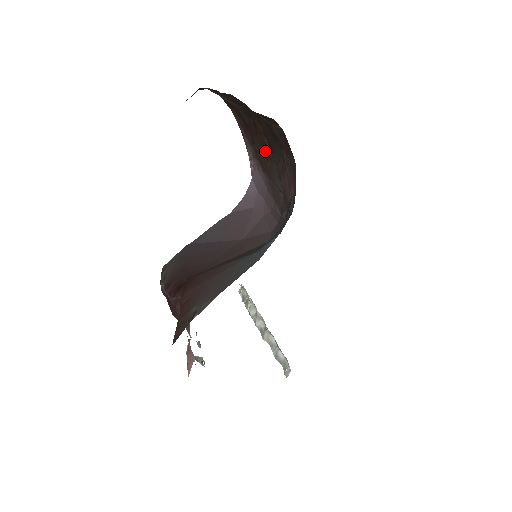
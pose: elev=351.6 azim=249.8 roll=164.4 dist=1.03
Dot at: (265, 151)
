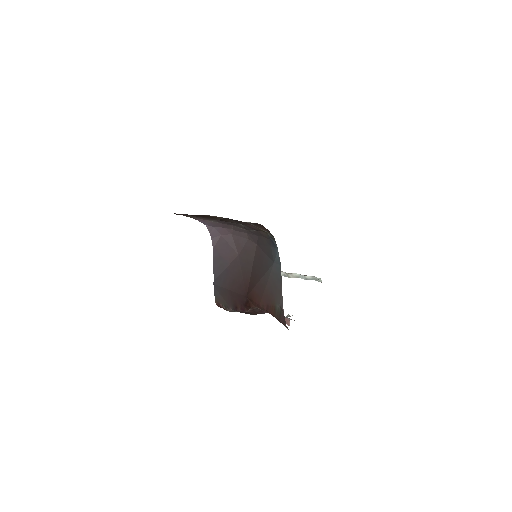
Dot at: occluded
